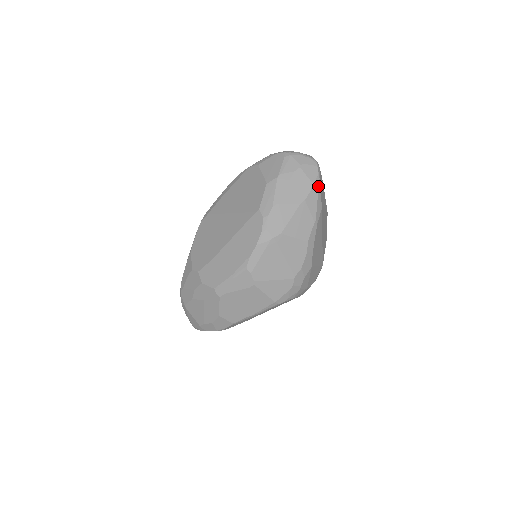
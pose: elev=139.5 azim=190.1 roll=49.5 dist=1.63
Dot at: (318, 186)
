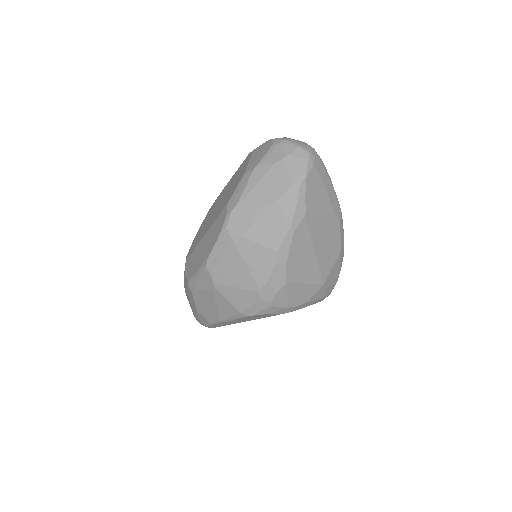
Dot at: (301, 185)
